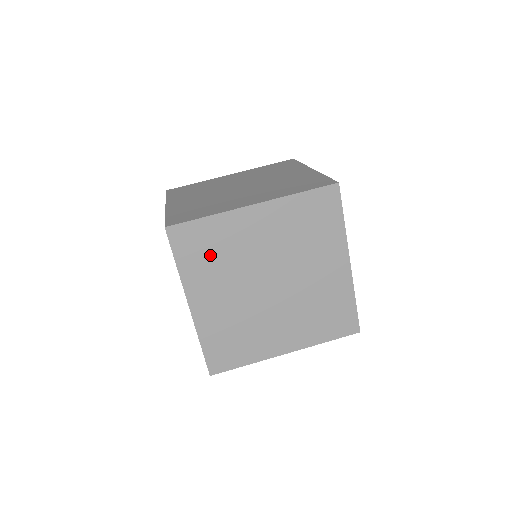
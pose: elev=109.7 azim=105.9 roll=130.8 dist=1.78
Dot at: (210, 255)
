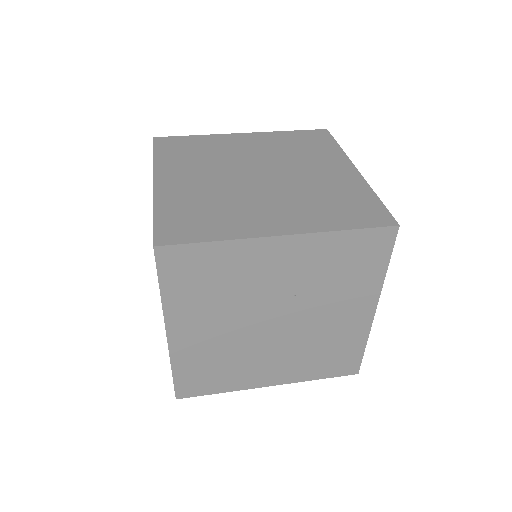
Dot at: (192, 153)
